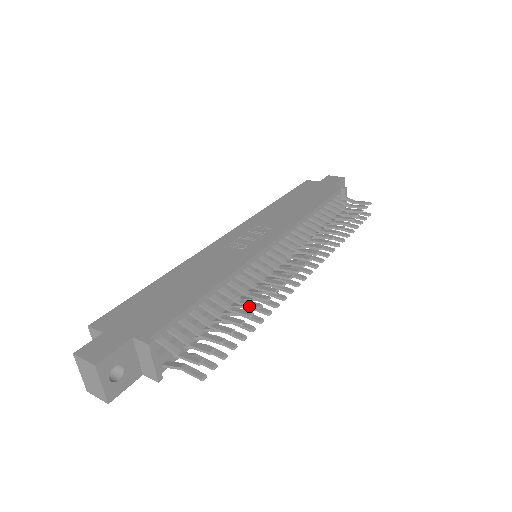
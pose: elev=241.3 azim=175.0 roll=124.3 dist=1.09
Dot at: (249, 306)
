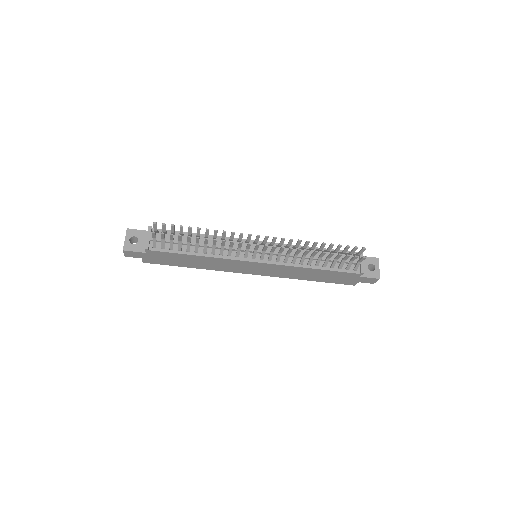
Dot at: (205, 232)
